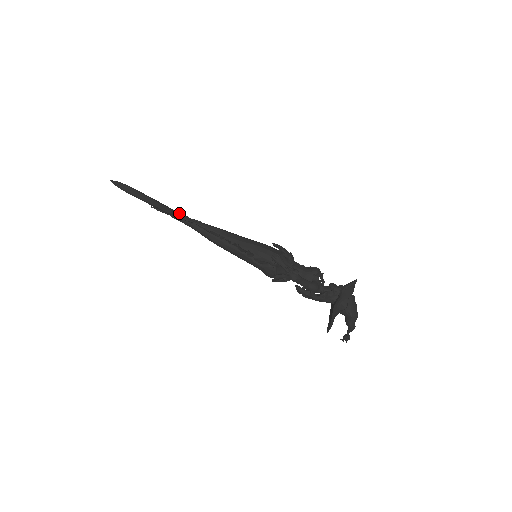
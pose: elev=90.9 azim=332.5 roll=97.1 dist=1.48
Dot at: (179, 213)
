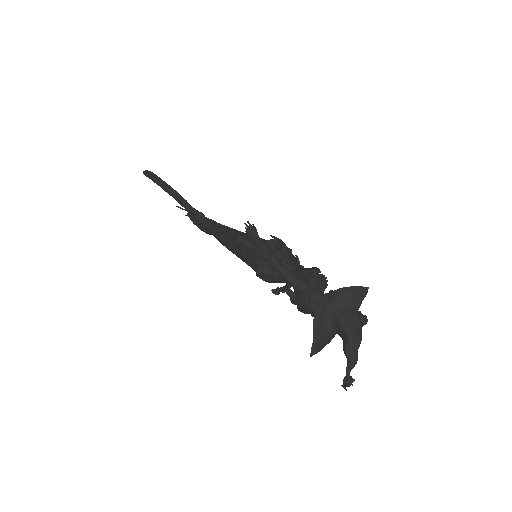
Dot at: (196, 210)
